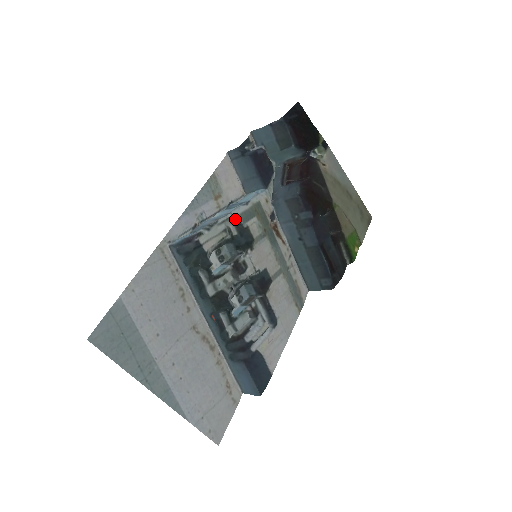
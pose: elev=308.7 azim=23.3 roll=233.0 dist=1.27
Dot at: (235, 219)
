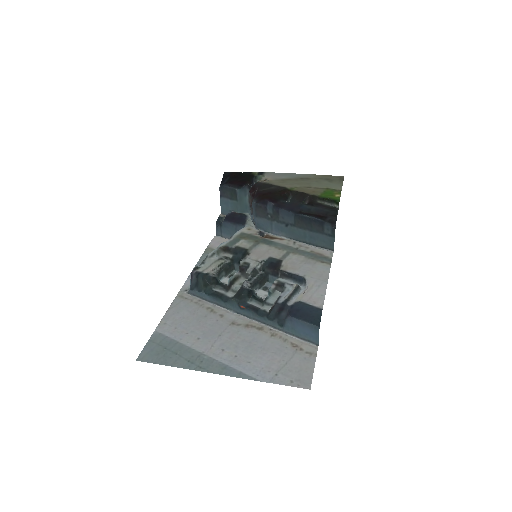
Dot at: (224, 249)
